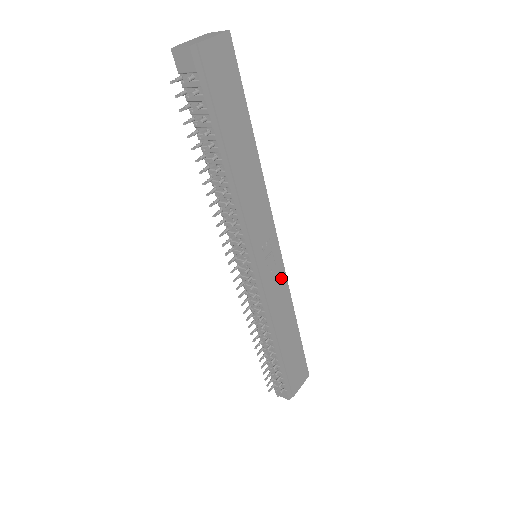
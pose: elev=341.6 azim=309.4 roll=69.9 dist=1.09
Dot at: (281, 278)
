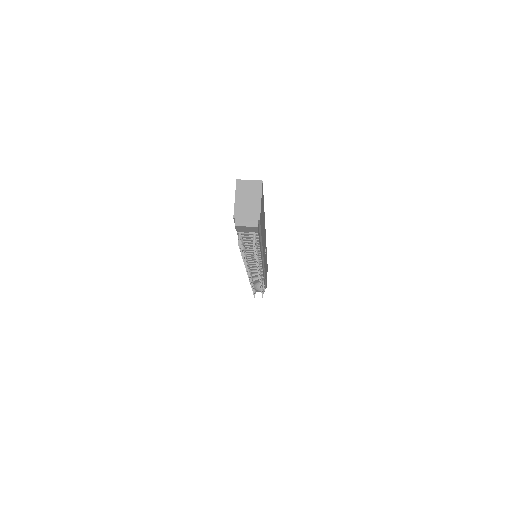
Dot at: occluded
